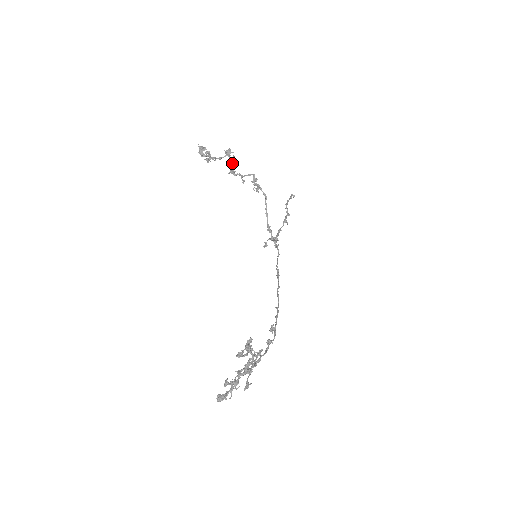
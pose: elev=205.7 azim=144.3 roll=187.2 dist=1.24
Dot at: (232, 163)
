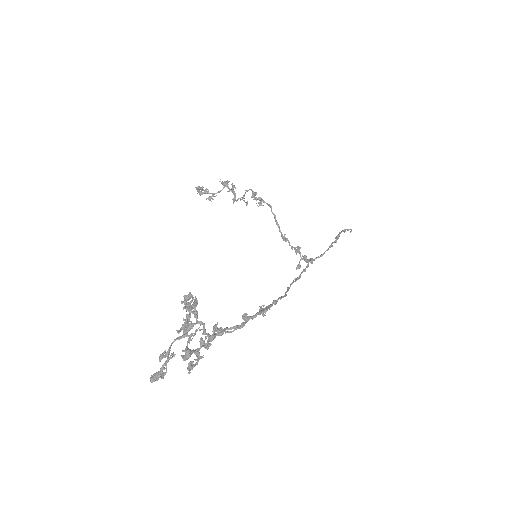
Dot at: (232, 191)
